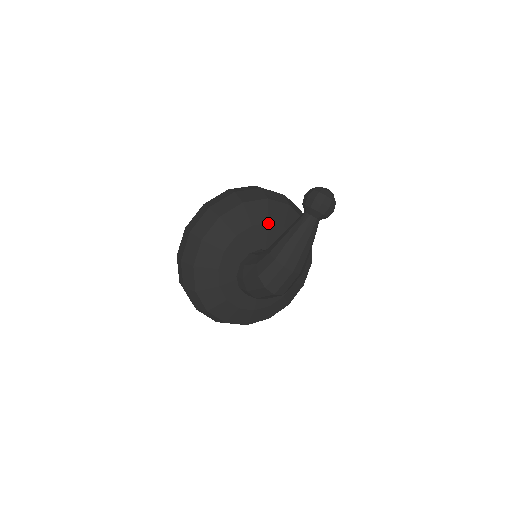
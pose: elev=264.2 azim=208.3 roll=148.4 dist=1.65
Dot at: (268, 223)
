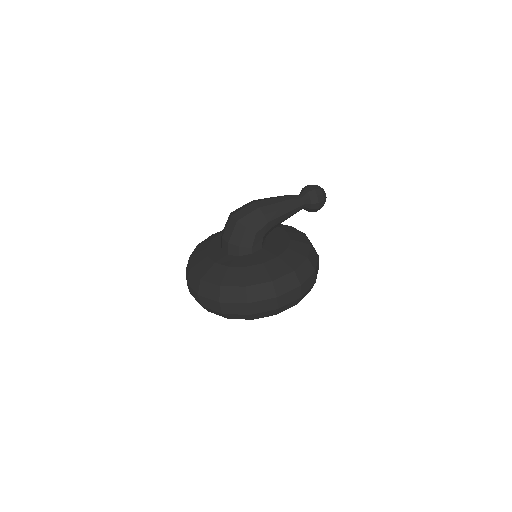
Dot at: (277, 227)
